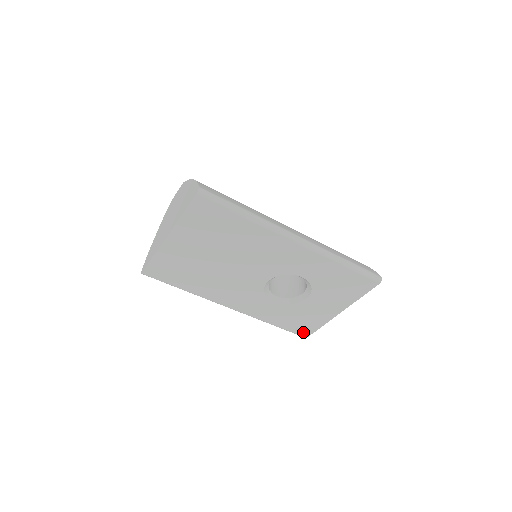
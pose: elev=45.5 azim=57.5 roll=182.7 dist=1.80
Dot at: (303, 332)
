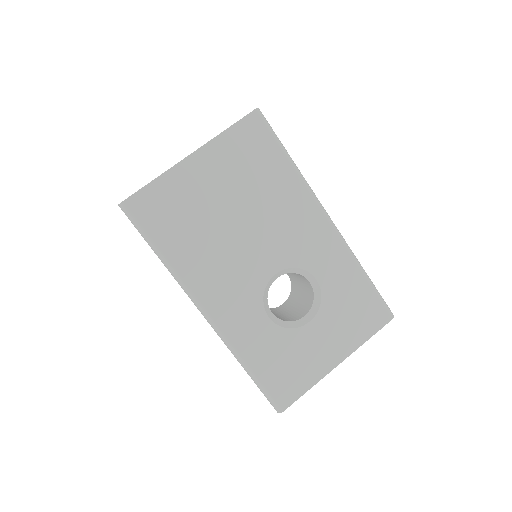
Dot at: (282, 396)
